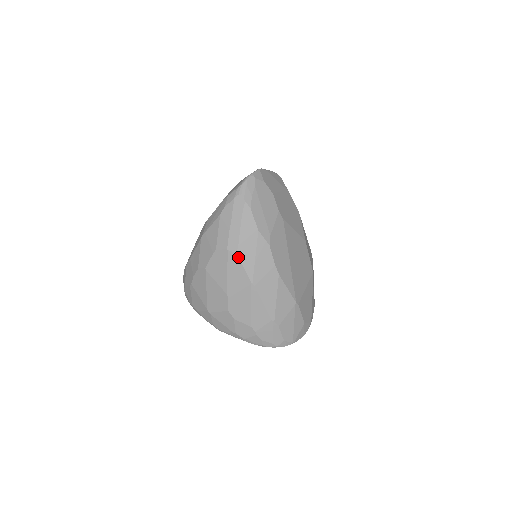
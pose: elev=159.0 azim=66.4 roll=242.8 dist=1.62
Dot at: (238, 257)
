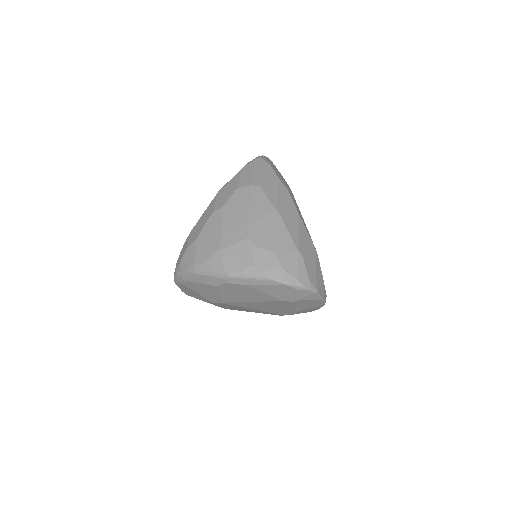
Dot at: (262, 189)
